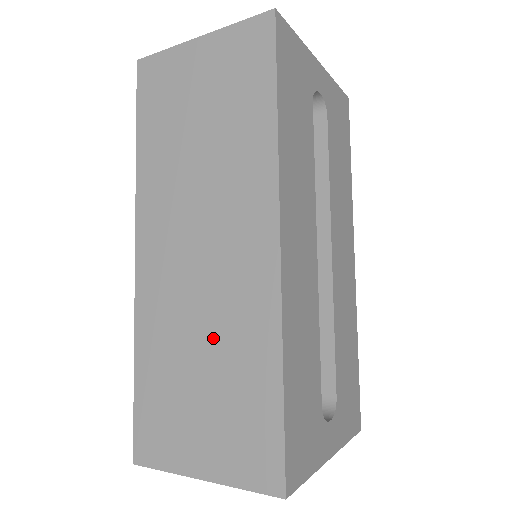
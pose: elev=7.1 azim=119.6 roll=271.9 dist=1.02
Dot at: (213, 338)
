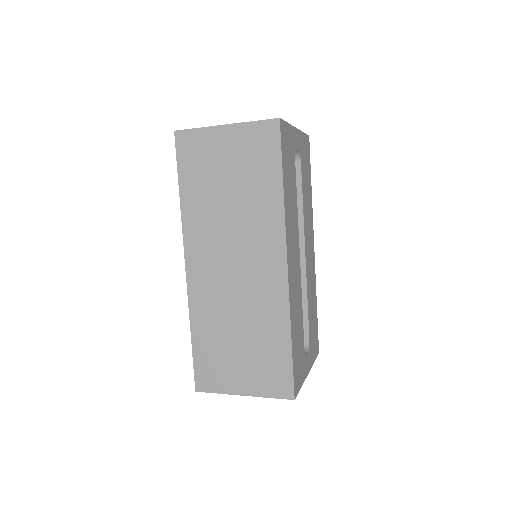
Dot at: (246, 319)
